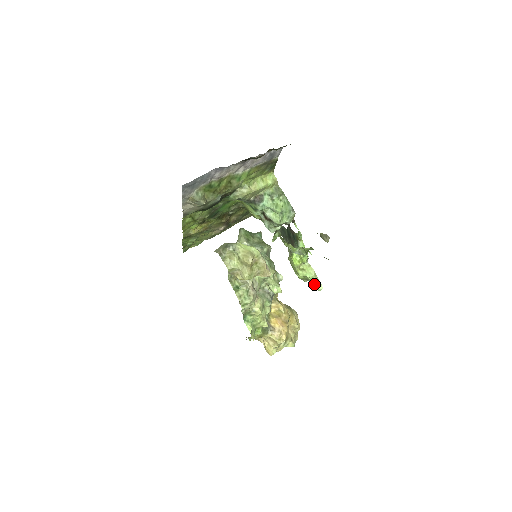
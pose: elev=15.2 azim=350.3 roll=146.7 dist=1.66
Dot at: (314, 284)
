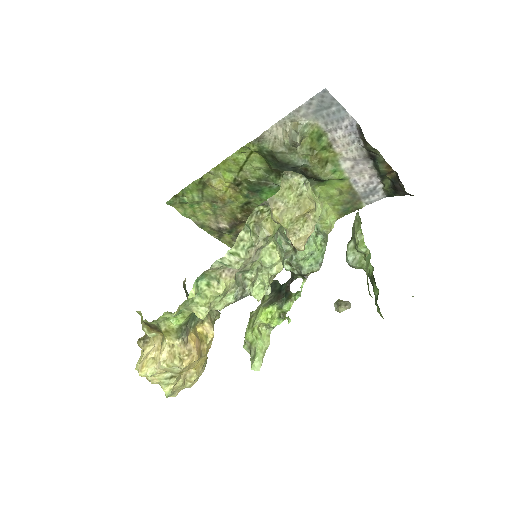
Dot at: (256, 356)
